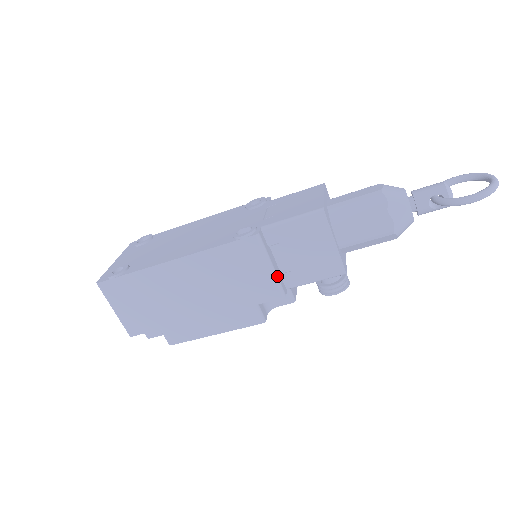
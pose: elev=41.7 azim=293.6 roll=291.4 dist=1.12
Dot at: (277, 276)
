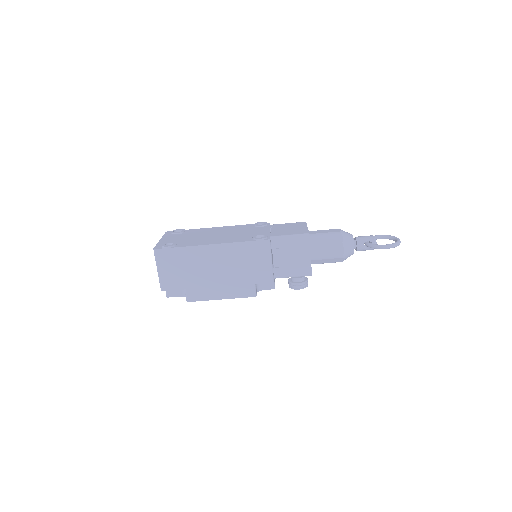
Dot at: occluded
